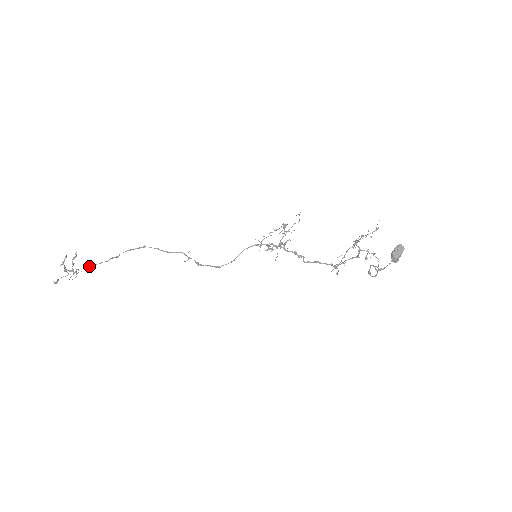
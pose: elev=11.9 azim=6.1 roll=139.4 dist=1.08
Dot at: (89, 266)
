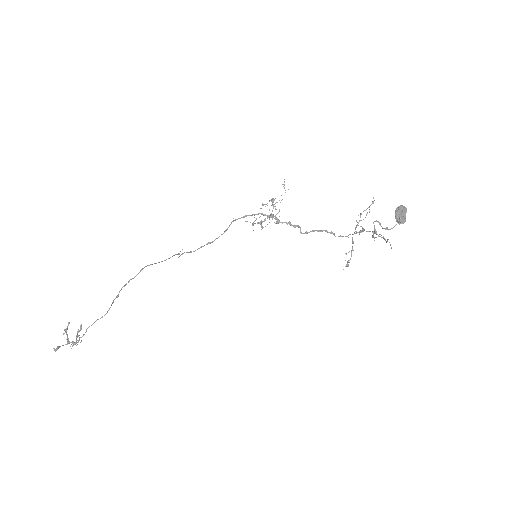
Dot at: (91, 325)
